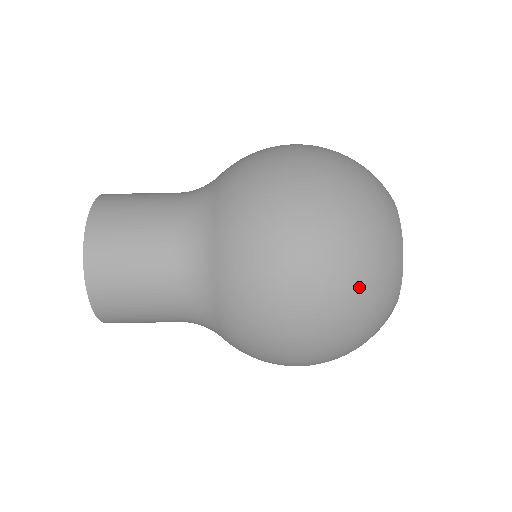
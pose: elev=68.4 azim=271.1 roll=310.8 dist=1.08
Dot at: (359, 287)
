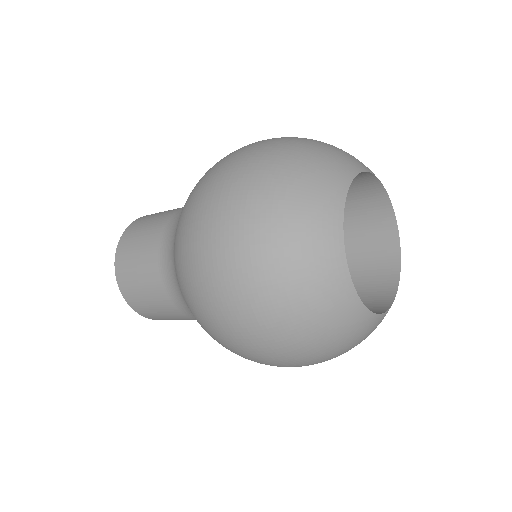
Dot at: occluded
